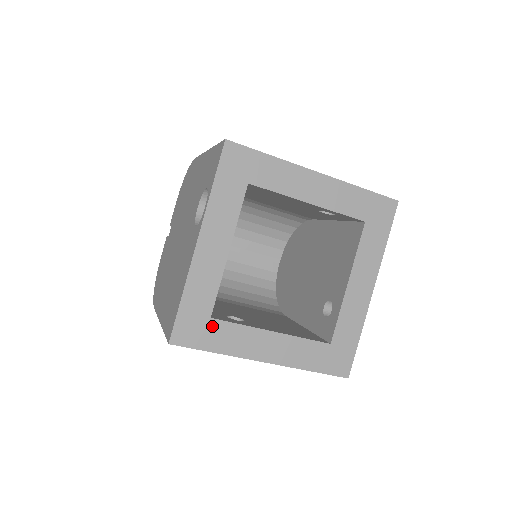
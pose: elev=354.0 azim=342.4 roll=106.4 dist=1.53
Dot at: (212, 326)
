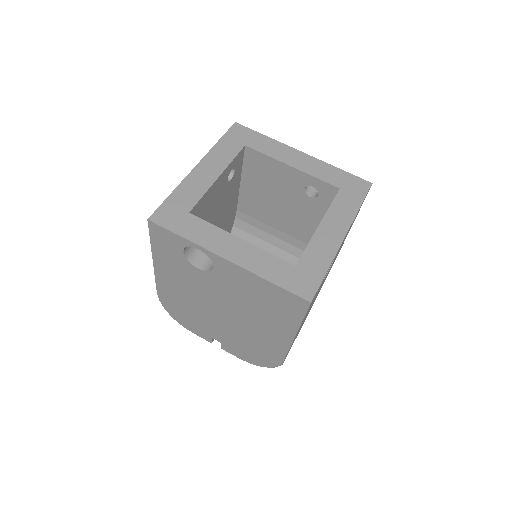
Dot at: (188, 218)
